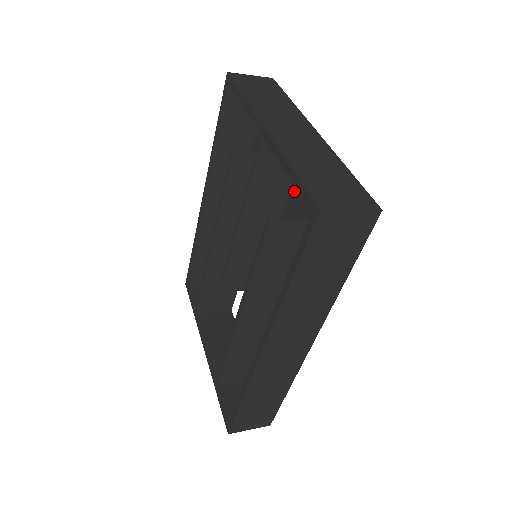
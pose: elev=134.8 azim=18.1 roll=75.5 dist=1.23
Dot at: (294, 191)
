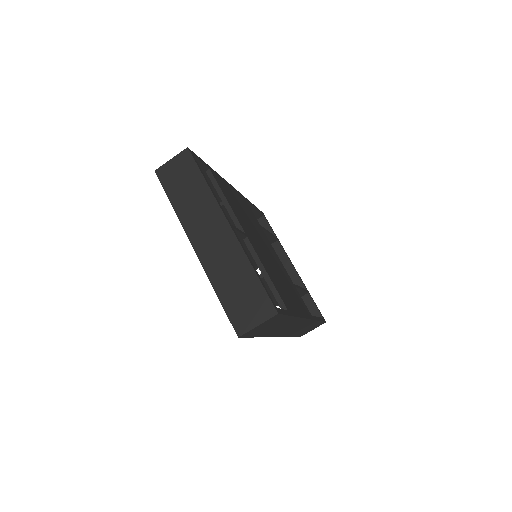
Dot at: (245, 243)
